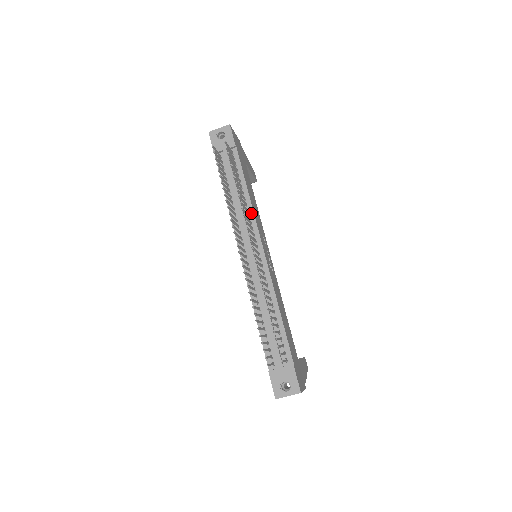
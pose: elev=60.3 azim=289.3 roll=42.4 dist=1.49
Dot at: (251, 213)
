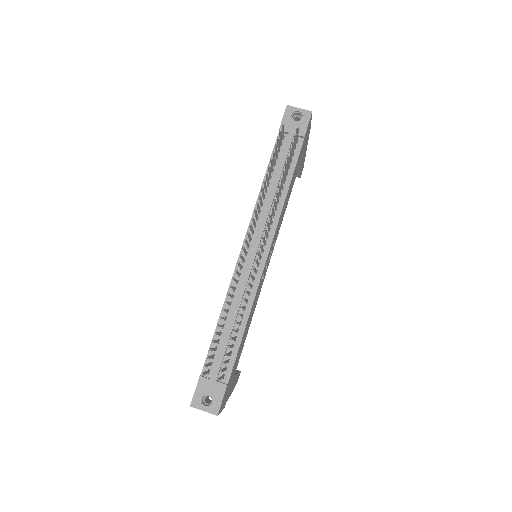
Dot at: (278, 213)
